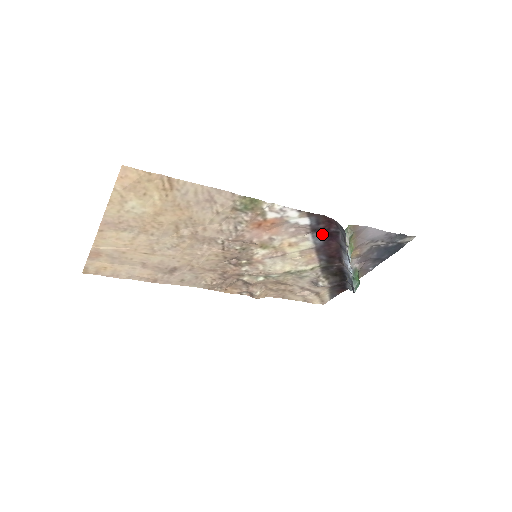
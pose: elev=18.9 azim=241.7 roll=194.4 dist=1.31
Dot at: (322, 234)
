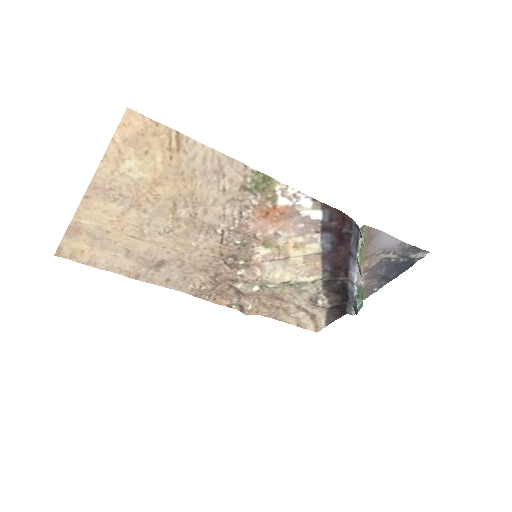
Dot at: (332, 236)
